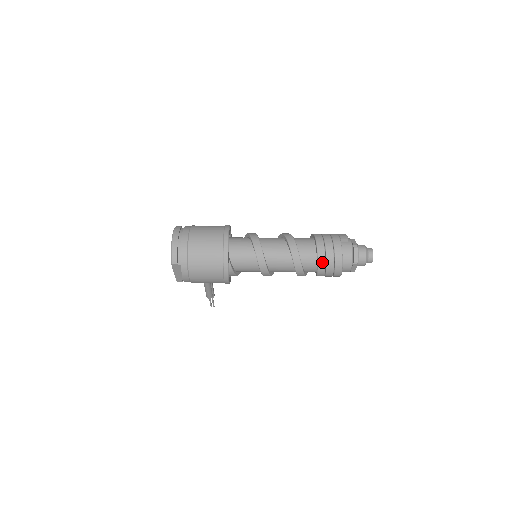
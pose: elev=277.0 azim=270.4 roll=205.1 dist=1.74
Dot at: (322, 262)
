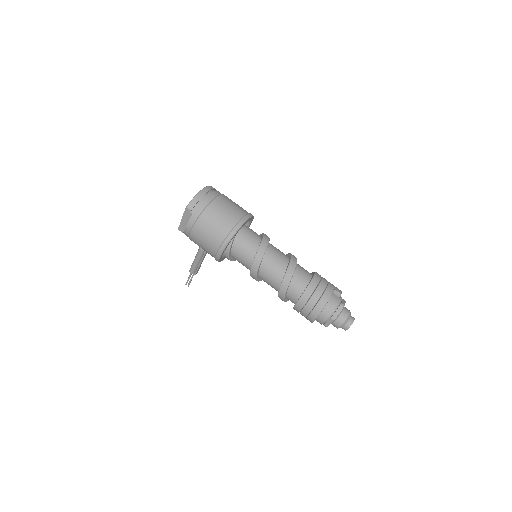
Dot at: (306, 296)
